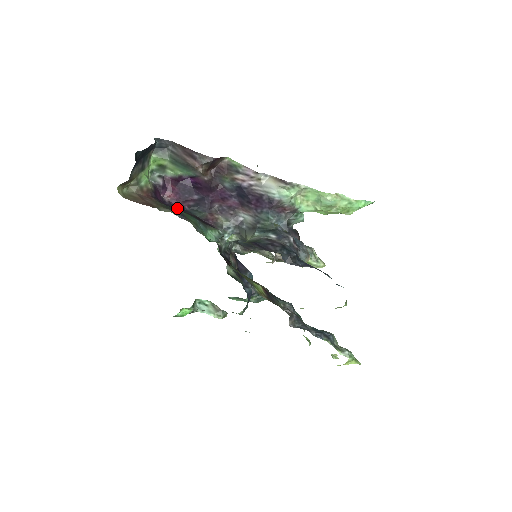
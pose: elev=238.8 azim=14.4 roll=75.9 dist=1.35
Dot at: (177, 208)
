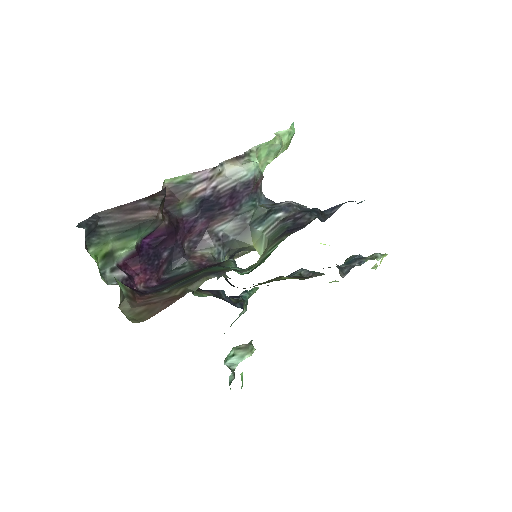
Dot at: (164, 284)
